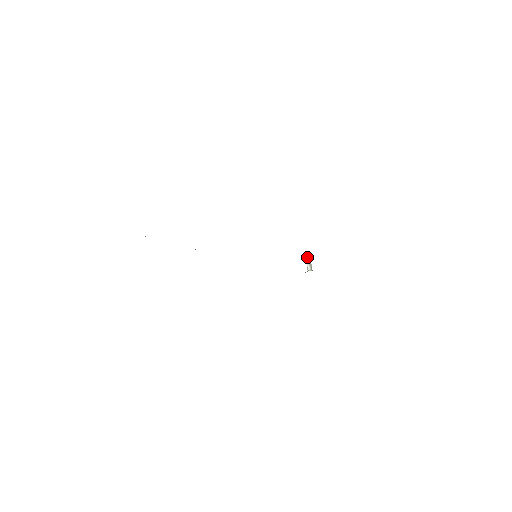
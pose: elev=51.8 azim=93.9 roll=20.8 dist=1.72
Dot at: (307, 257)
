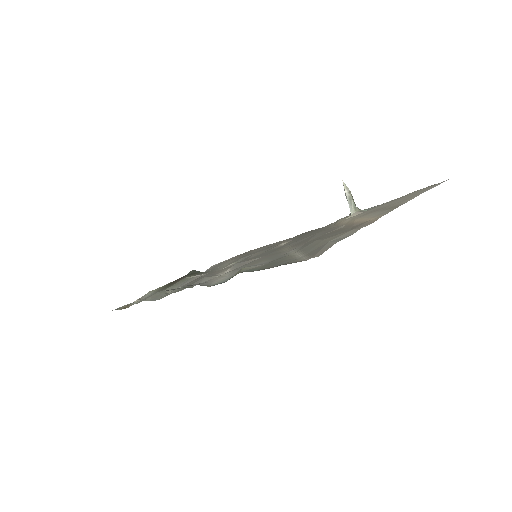
Dot at: occluded
